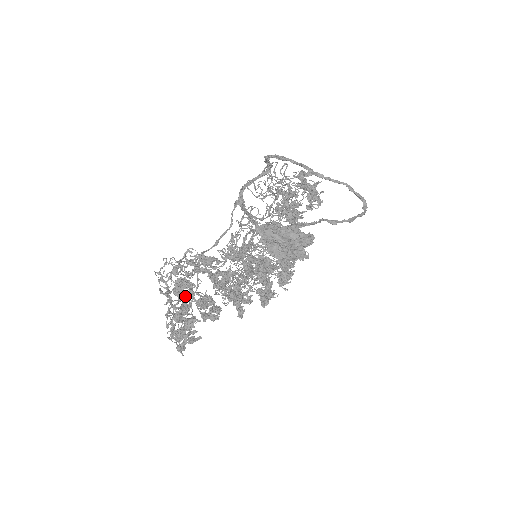
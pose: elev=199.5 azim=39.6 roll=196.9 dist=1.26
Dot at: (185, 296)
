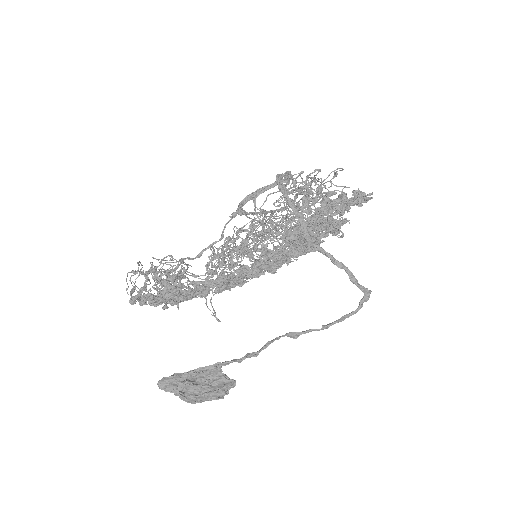
Dot at: (154, 303)
